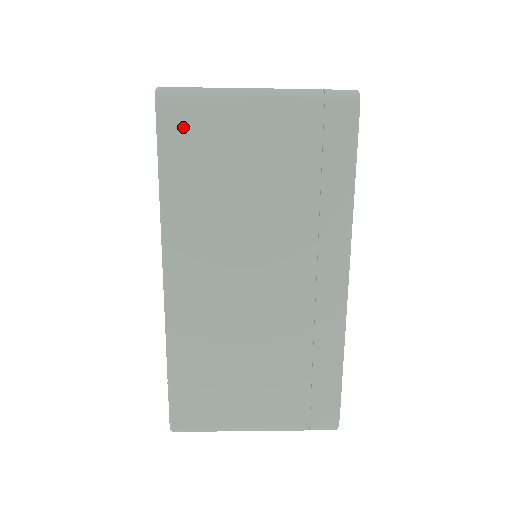
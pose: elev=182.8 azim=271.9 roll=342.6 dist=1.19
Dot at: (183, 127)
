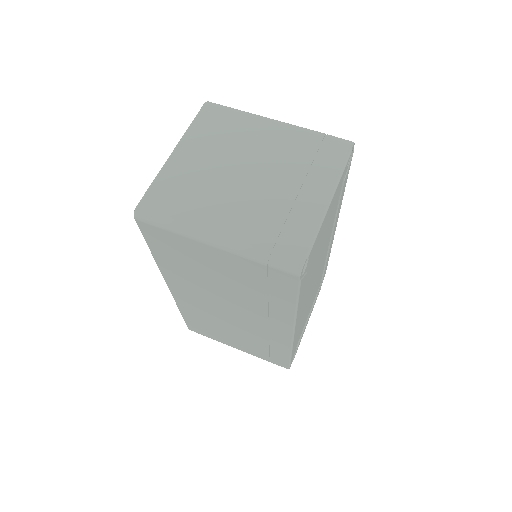
Dot at: (159, 238)
